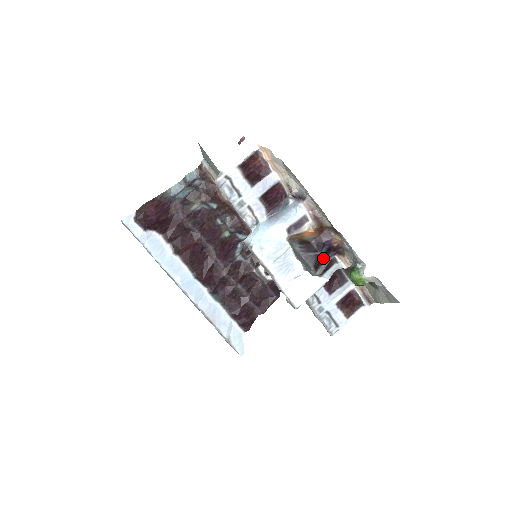
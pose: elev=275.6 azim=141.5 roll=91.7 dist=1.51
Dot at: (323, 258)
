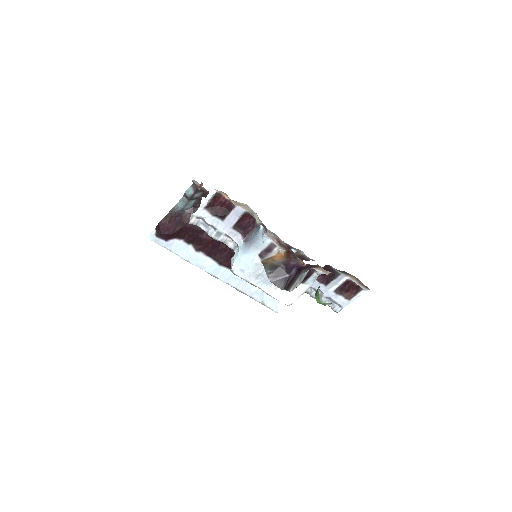
Dot at: (295, 277)
